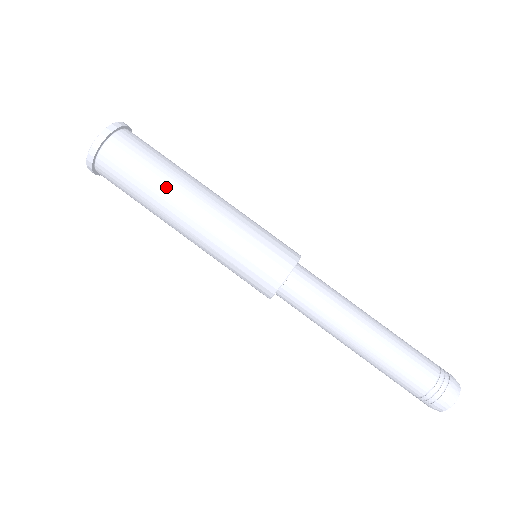
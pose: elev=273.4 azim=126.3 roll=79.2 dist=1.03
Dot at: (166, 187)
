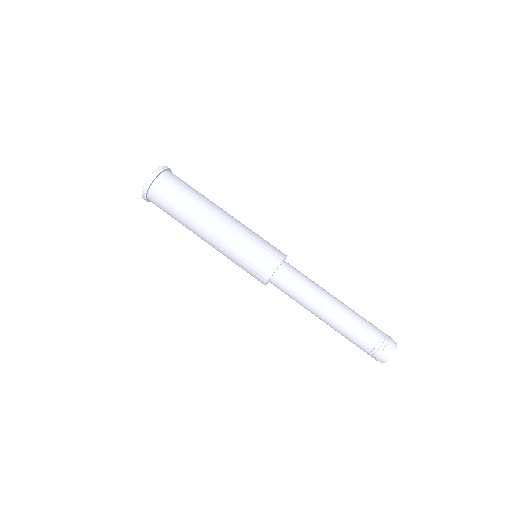
Dot at: (193, 212)
